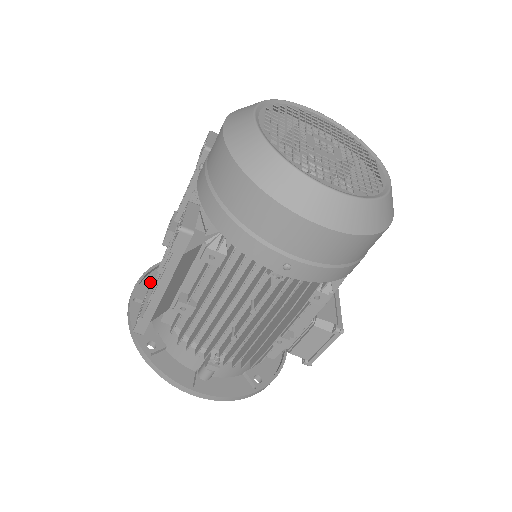
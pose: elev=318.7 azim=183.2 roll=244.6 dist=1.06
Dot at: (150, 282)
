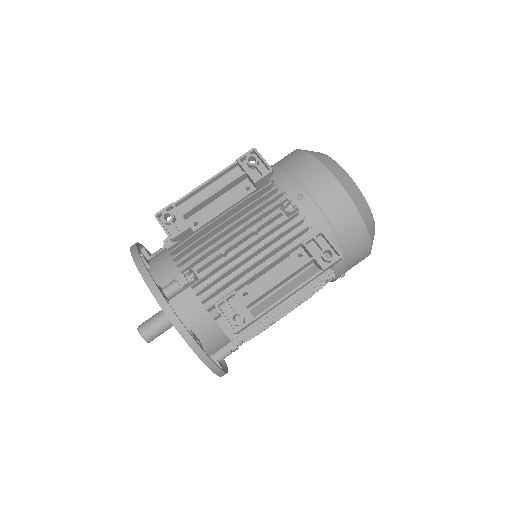
Dot at: occluded
